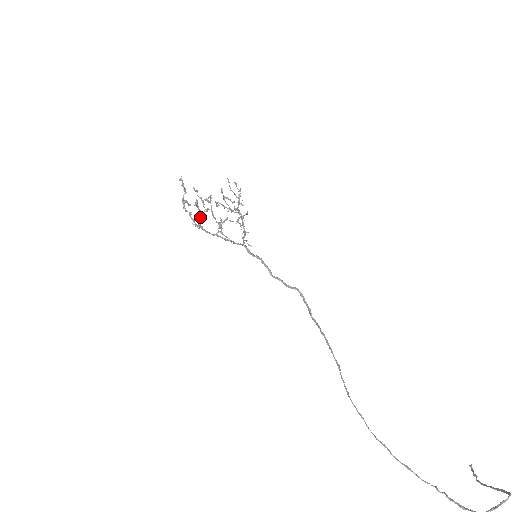
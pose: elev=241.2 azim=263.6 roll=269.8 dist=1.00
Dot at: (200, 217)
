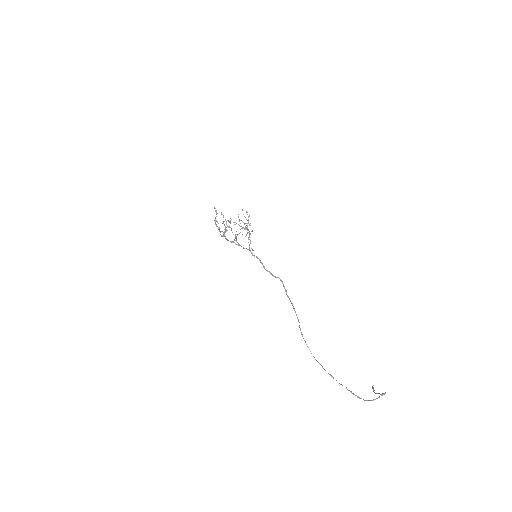
Dot at: (225, 231)
